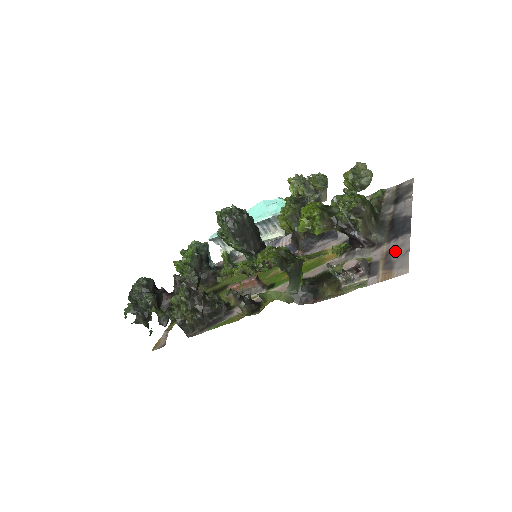
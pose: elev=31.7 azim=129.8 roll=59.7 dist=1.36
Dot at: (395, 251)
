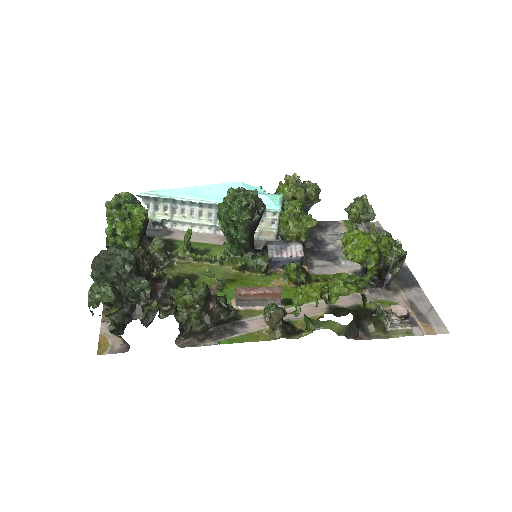
Dot at: (419, 303)
